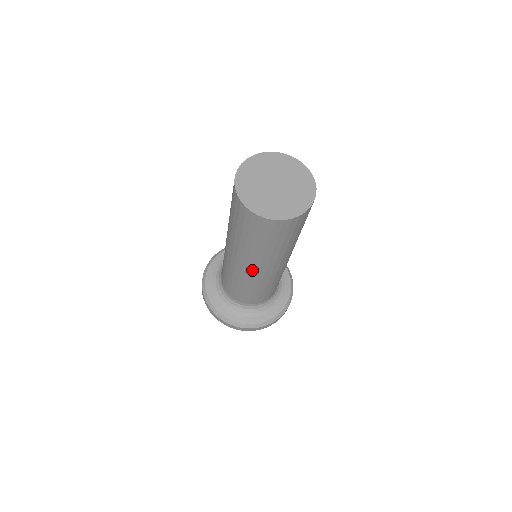
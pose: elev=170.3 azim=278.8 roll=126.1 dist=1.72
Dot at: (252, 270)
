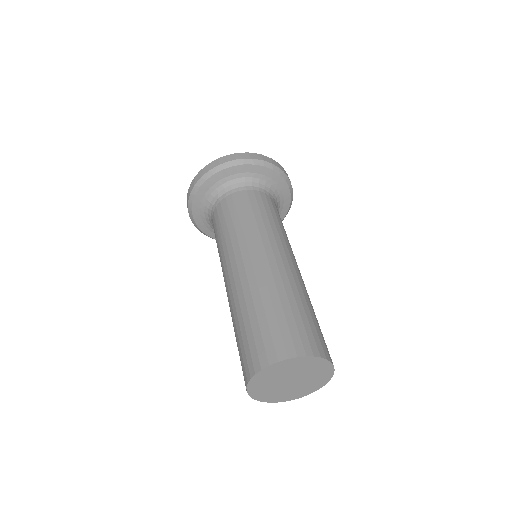
Dot at: occluded
